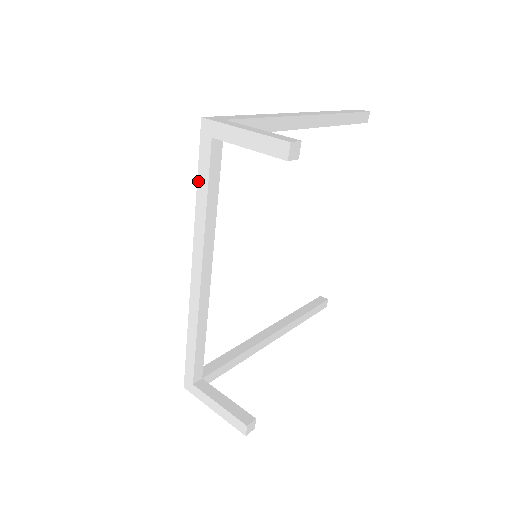
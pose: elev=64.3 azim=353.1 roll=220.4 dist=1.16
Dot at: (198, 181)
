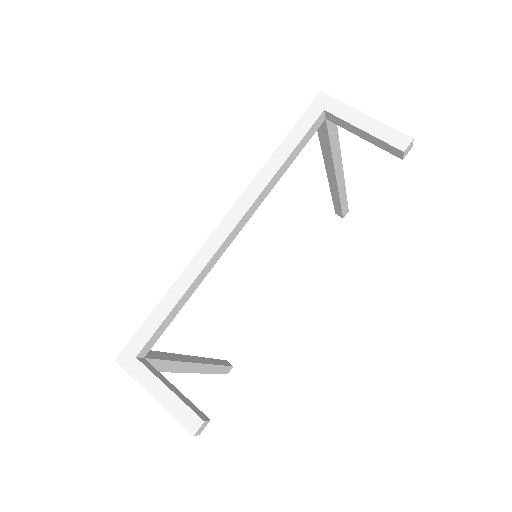
Dot at: (285, 140)
